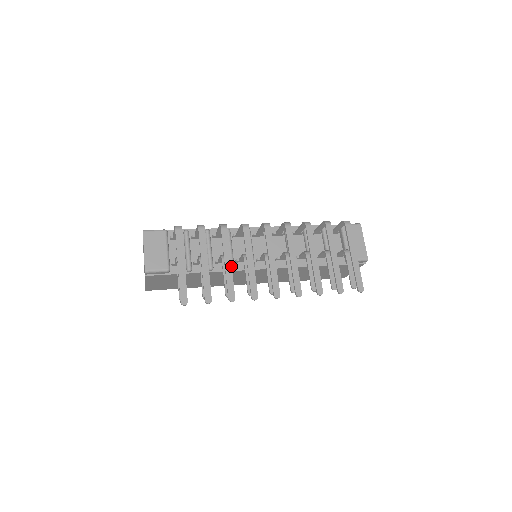
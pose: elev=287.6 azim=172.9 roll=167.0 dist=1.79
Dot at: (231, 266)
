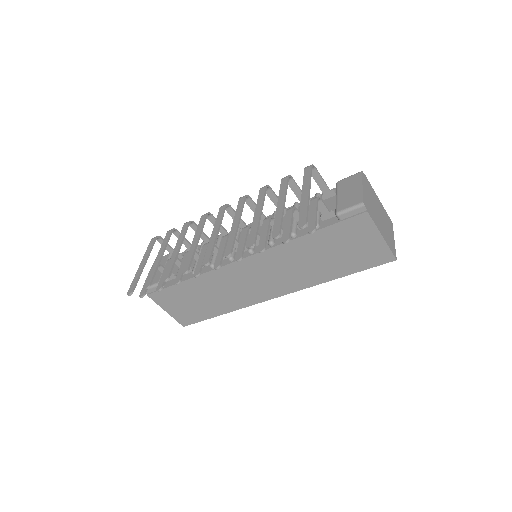
Dot at: (177, 251)
